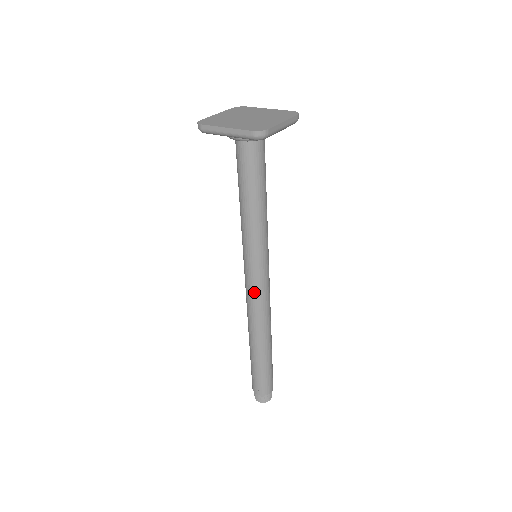
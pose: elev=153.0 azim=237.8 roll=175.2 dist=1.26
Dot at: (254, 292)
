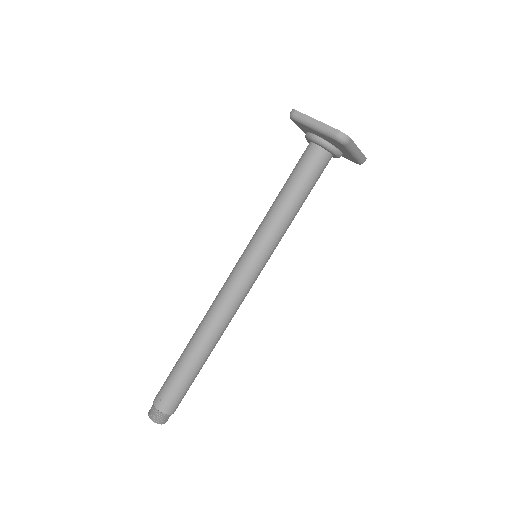
Dot at: (234, 286)
